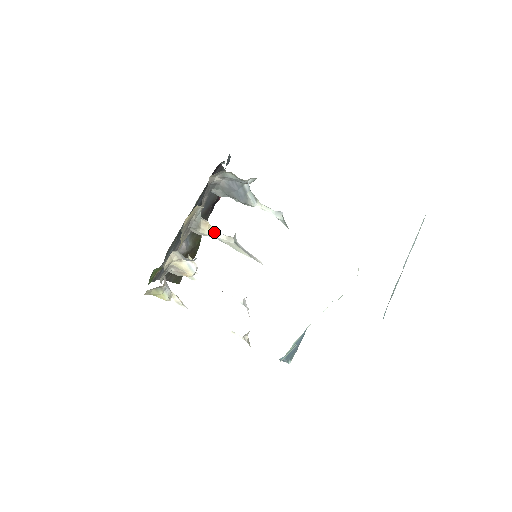
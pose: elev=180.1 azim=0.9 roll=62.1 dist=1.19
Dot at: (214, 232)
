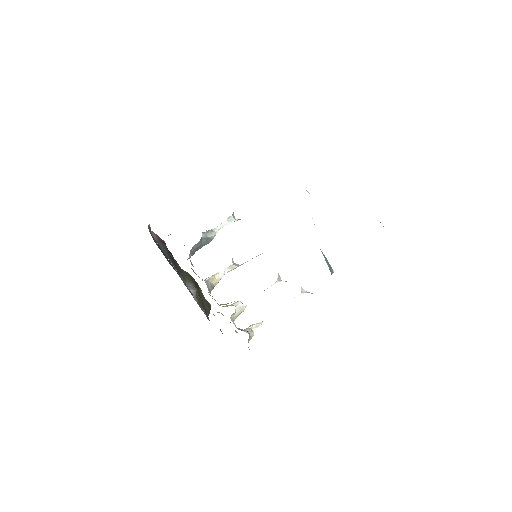
Dot at: (220, 276)
